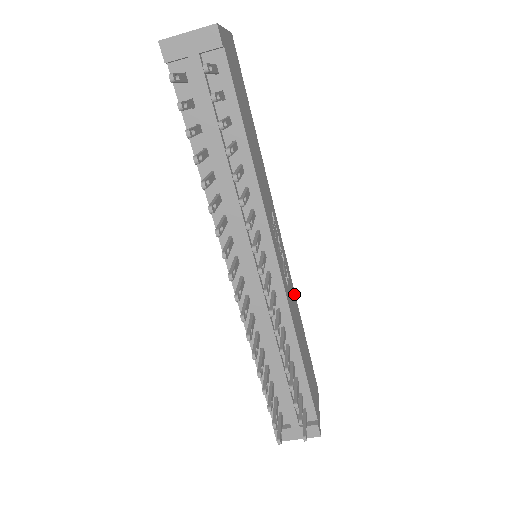
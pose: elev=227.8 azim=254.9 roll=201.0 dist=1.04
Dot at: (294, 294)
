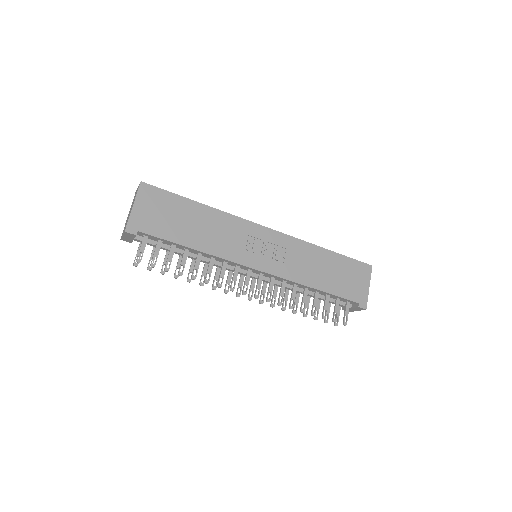
Dot at: (303, 245)
